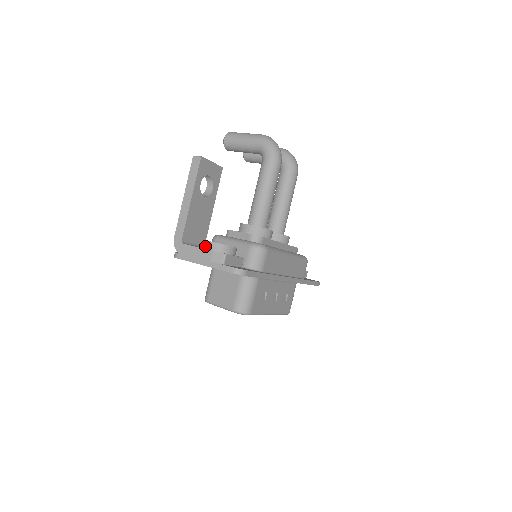
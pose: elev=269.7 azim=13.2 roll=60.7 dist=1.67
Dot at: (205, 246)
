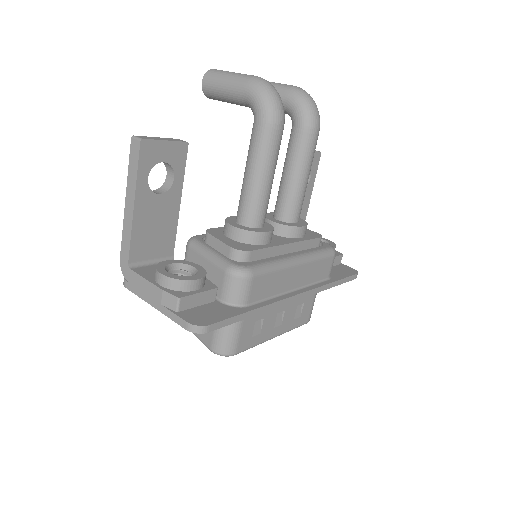
Dot at: (156, 278)
